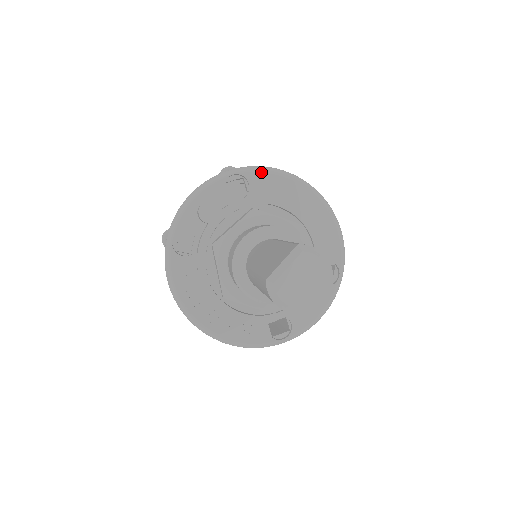
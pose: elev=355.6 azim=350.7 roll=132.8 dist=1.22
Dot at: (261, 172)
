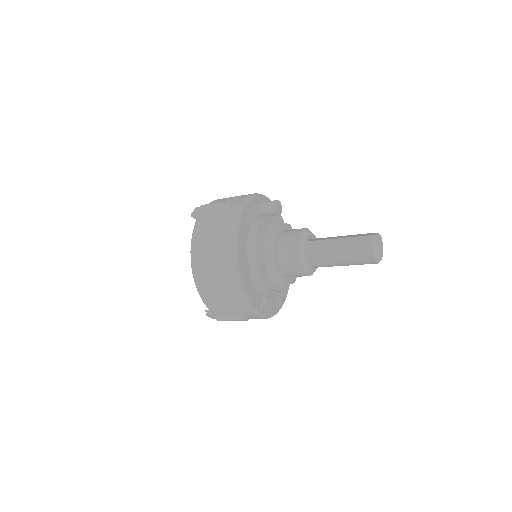
Dot at: occluded
